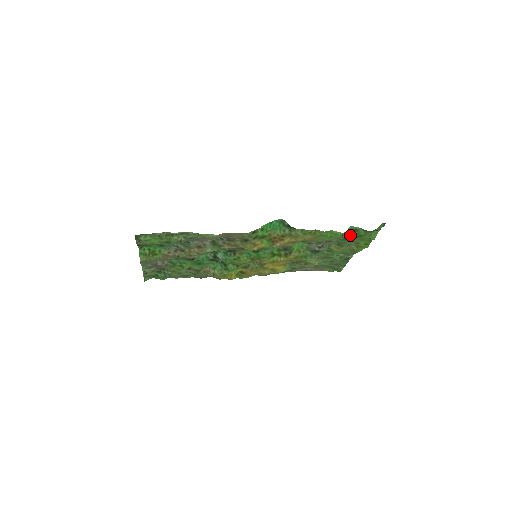
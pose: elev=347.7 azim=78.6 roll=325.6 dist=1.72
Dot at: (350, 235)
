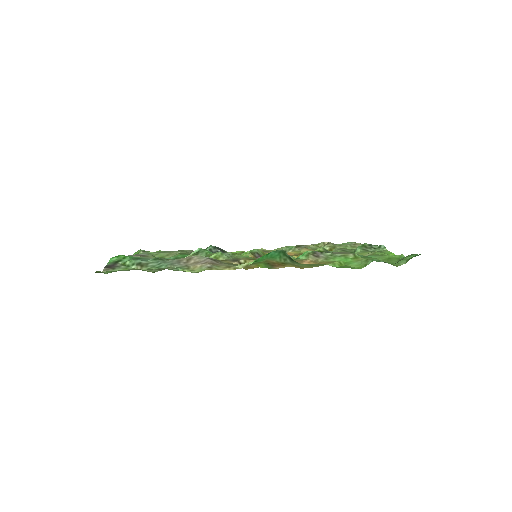
Dot at: (372, 258)
